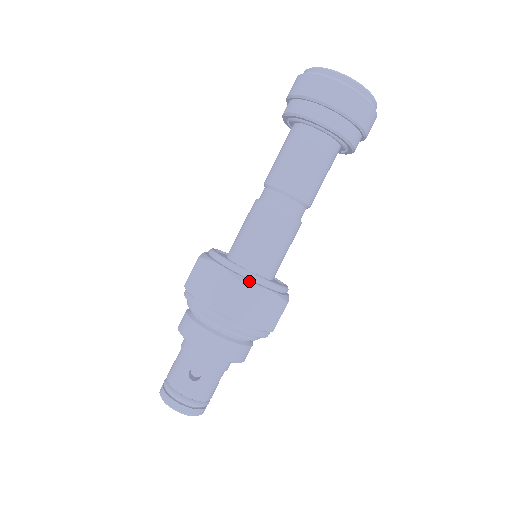
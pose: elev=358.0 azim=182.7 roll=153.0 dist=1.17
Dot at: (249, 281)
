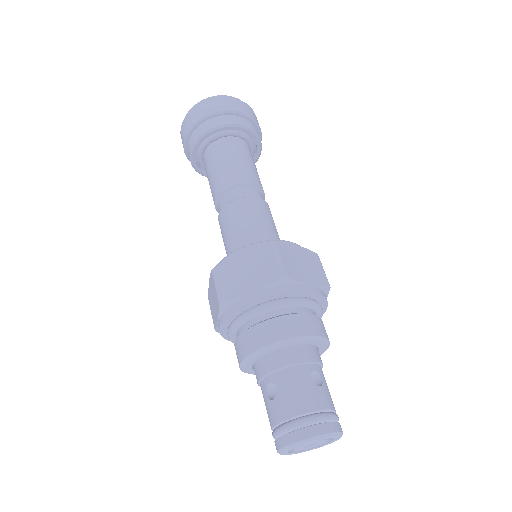
Dot at: (222, 262)
